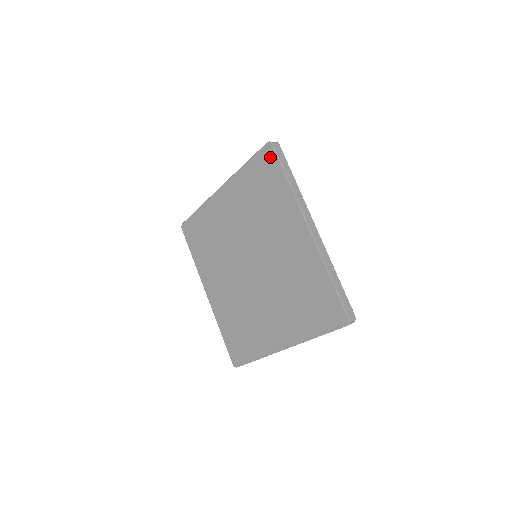
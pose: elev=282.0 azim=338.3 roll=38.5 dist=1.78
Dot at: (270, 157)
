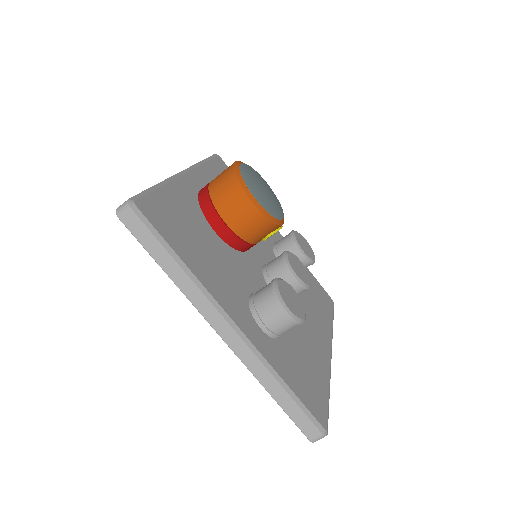
Dot at: occluded
